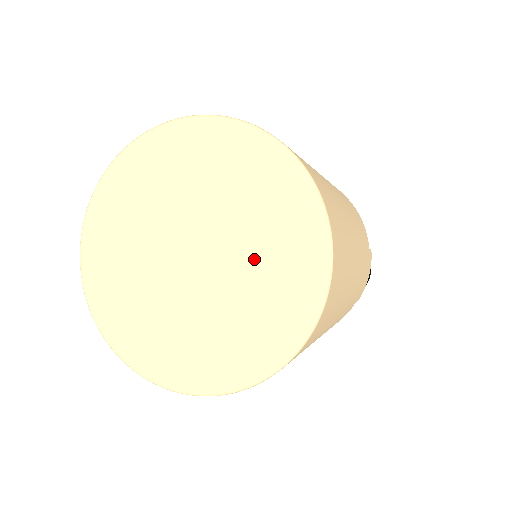
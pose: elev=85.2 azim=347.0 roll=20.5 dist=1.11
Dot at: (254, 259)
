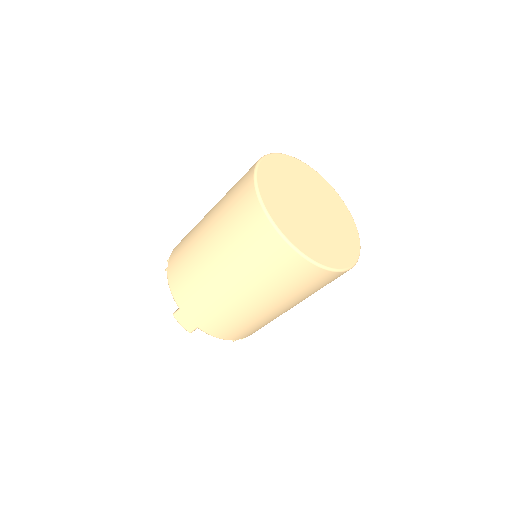
Dot at: (335, 219)
